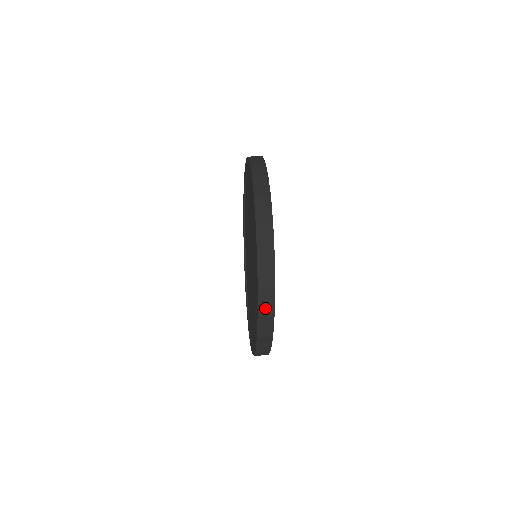
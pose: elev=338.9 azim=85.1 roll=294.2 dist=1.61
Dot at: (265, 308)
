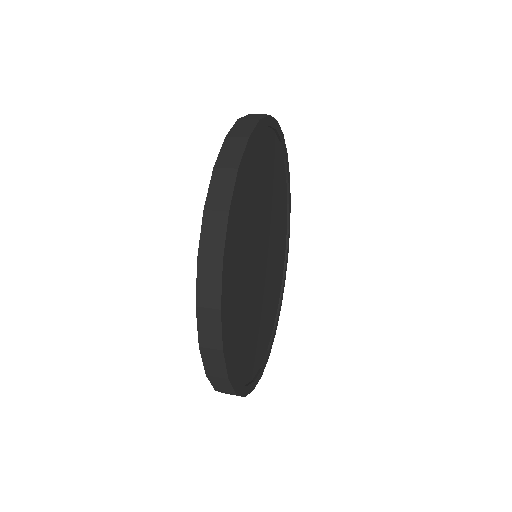
Dot at: (217, 198)
